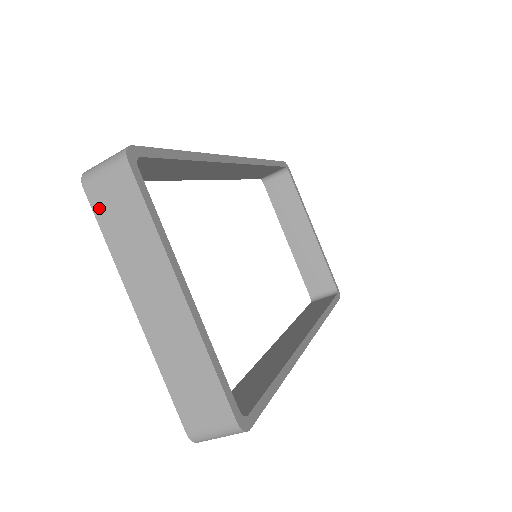
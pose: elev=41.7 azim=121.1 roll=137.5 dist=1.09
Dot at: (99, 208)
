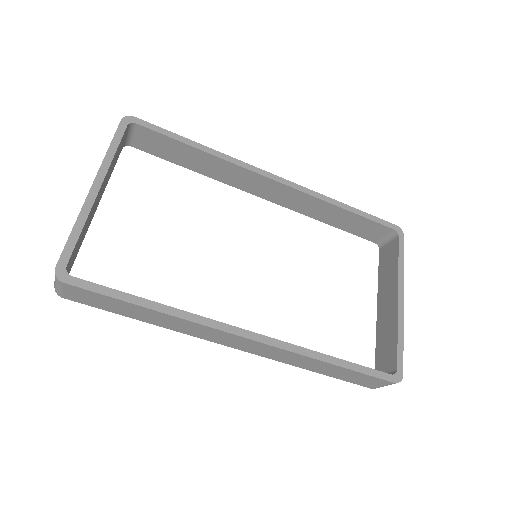
Dot at: occluded
